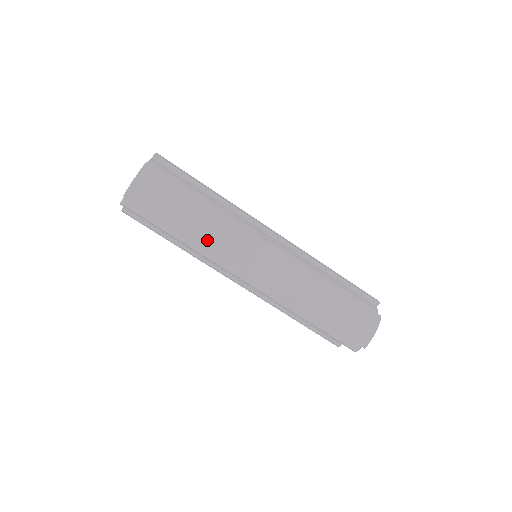
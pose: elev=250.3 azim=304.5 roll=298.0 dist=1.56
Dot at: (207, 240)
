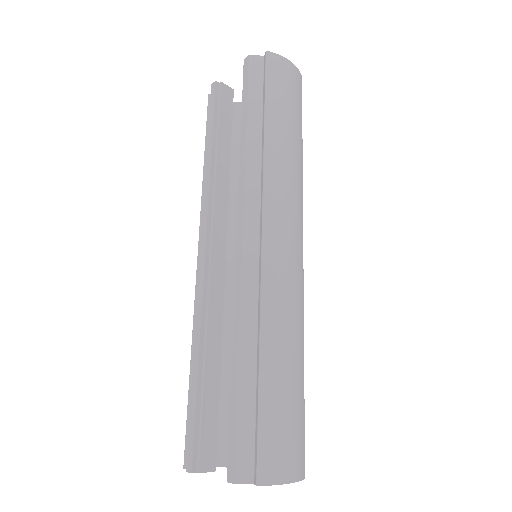
Dot at: (274, 158)
